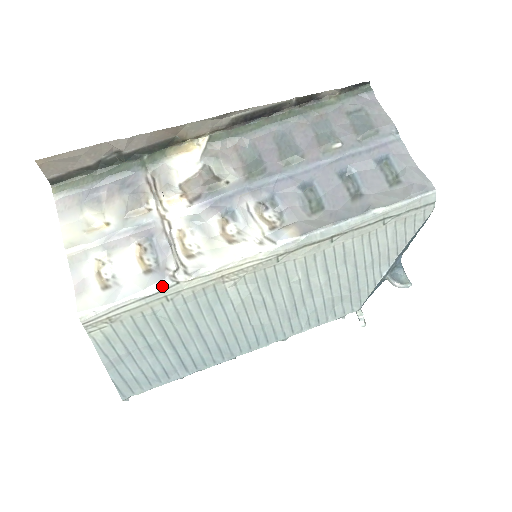
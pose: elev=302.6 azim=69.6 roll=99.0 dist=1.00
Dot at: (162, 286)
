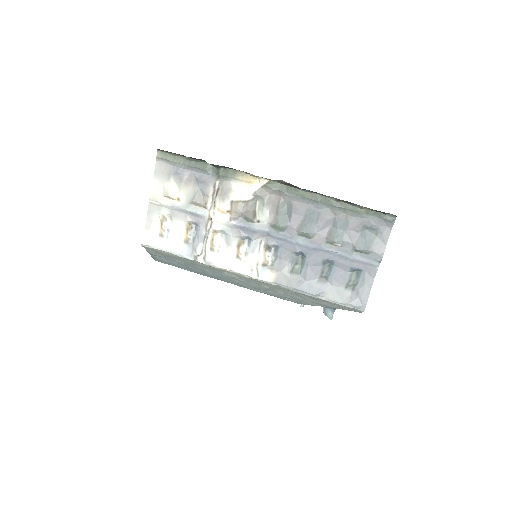
Dot at: (188, 257)
